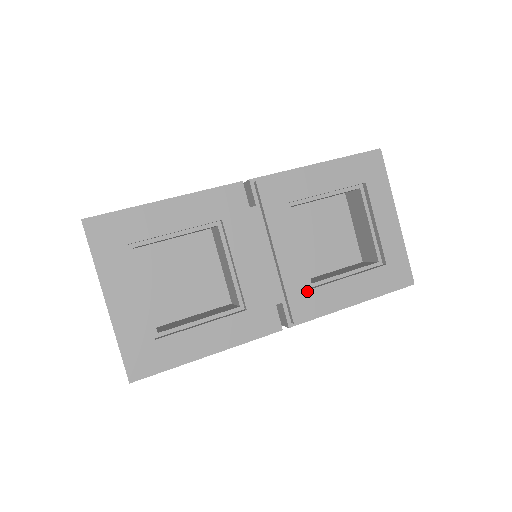
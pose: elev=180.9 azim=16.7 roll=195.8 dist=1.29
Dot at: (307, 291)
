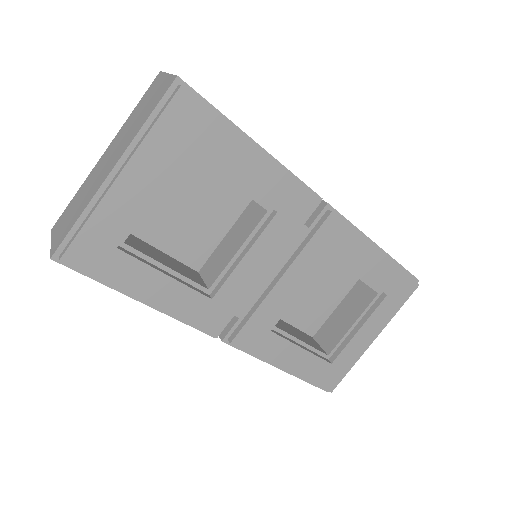
Dot at: (266, 329)
